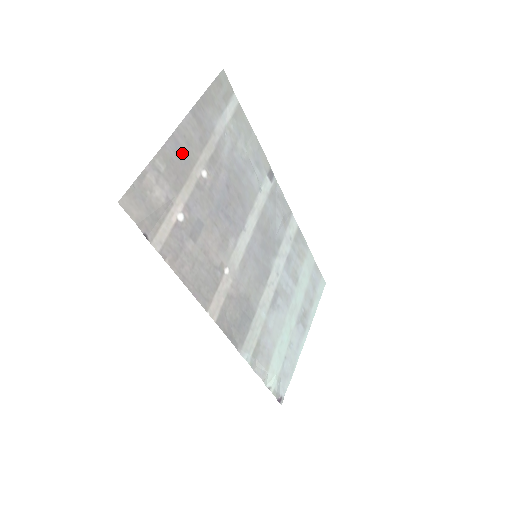
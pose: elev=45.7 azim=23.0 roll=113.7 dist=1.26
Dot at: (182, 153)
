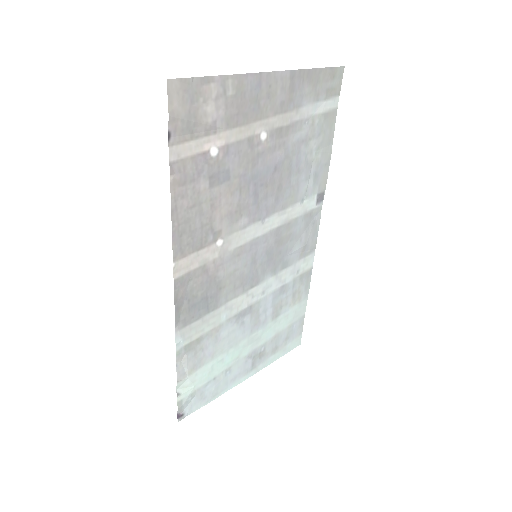
Dot at: (257, 98)
